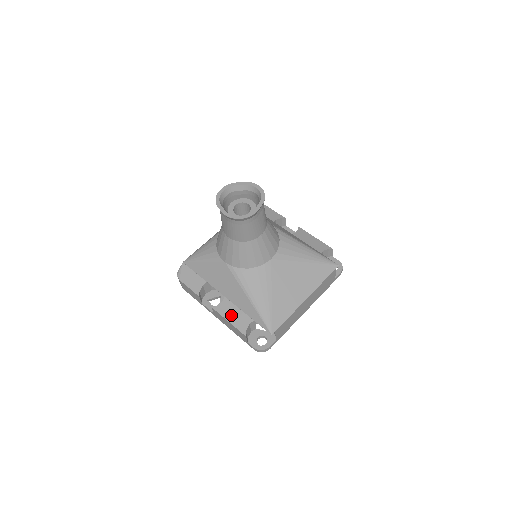
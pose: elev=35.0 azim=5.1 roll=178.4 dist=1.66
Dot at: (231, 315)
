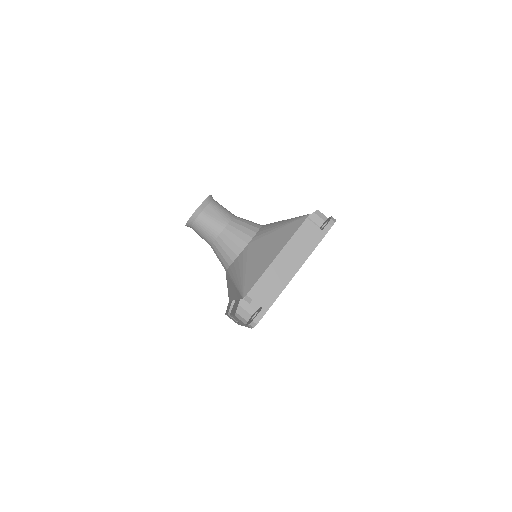
Dot at: (234, 309)
